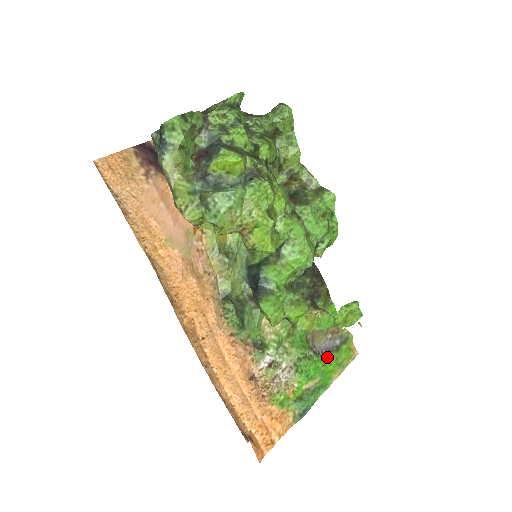
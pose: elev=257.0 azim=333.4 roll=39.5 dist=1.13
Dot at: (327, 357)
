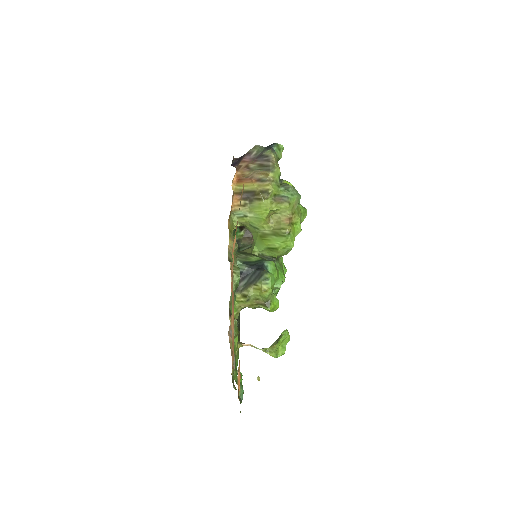
Dot at: occluded
